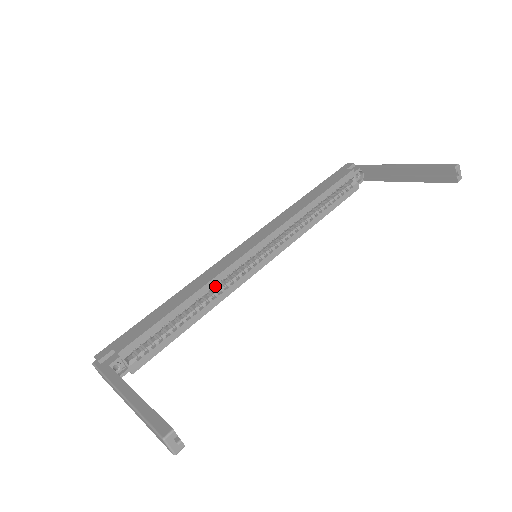
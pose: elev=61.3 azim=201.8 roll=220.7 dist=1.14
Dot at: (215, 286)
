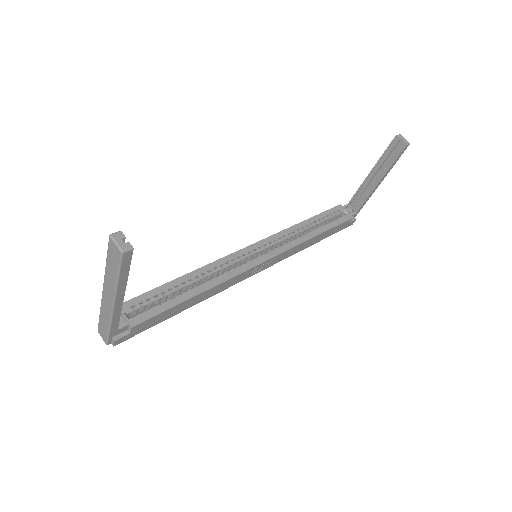
Dot at: (215, 271)
